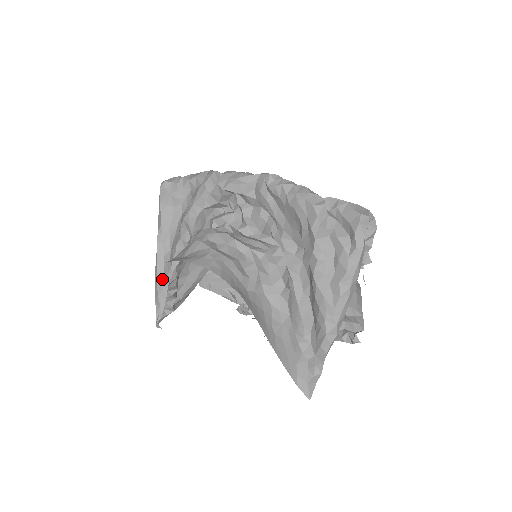
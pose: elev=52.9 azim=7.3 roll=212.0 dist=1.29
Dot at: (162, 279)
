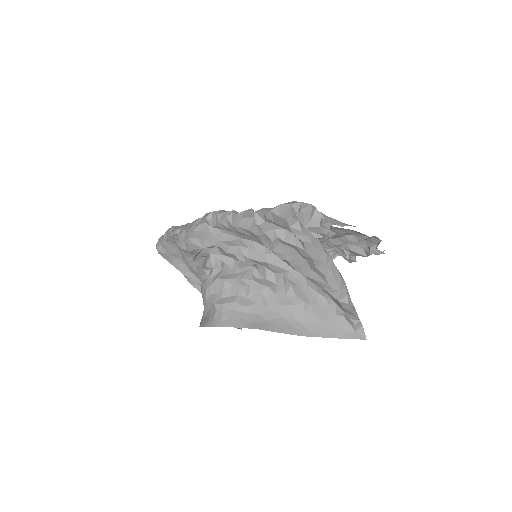
Dot at: occluded
